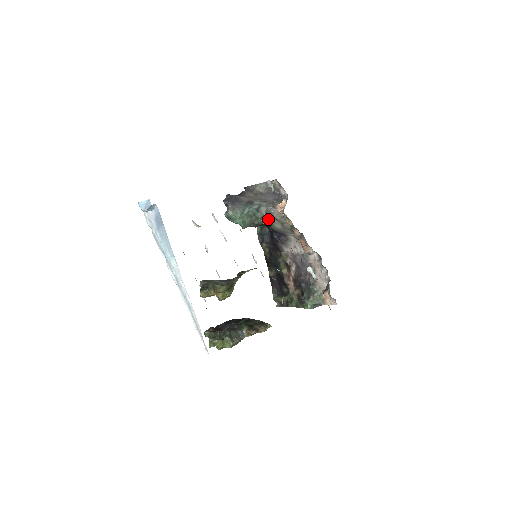
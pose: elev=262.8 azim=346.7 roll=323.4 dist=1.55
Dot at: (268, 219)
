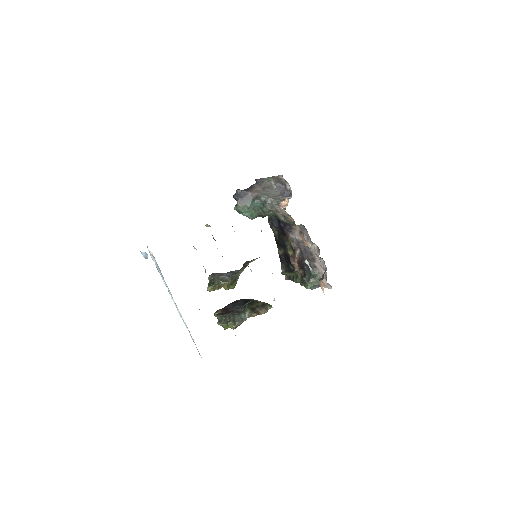
Dot at: (274, 212)
